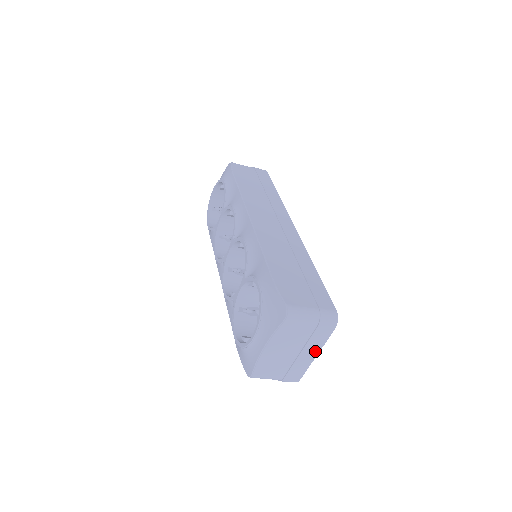
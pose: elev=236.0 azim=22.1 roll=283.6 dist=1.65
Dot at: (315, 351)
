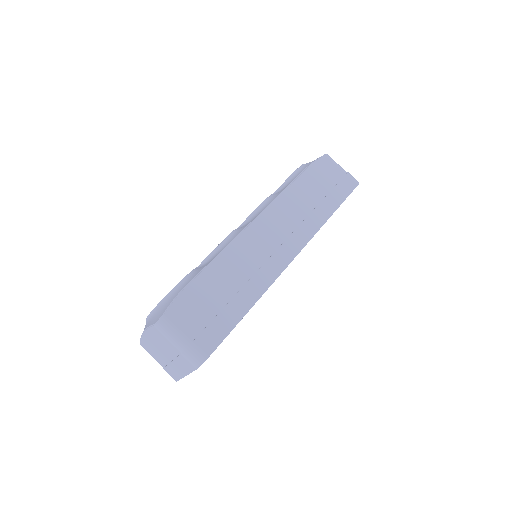
Dot at: (184, 371)
